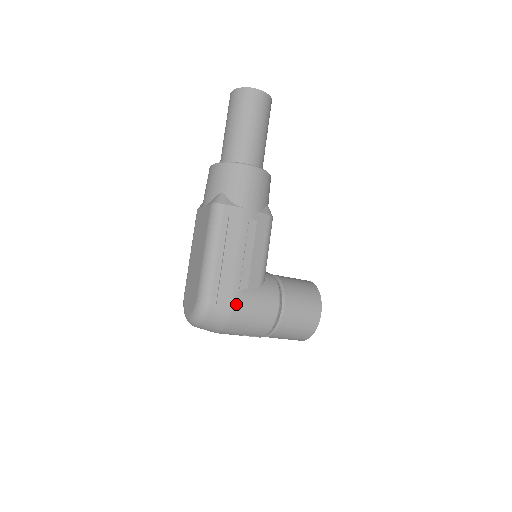
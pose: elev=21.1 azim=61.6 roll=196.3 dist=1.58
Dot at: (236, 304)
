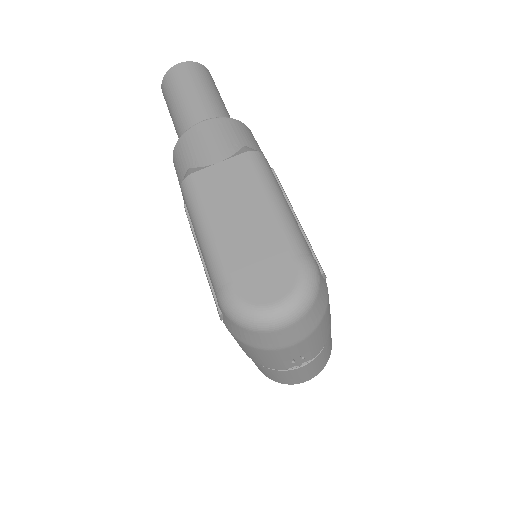
Dot at: occluded
